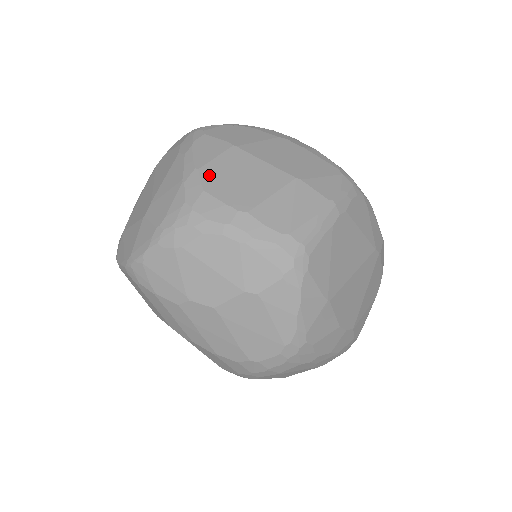
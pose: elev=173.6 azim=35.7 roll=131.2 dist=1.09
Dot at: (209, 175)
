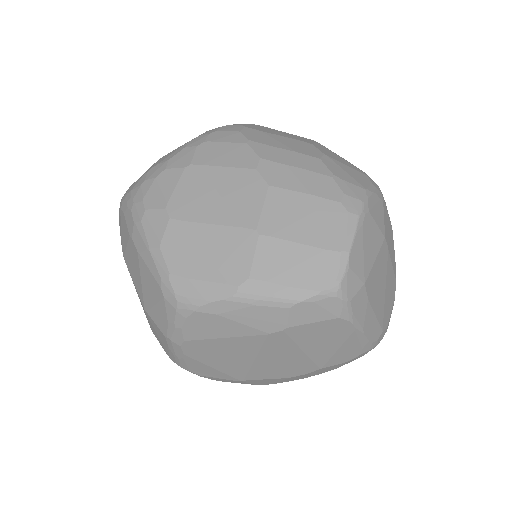
Dot at: occluded
